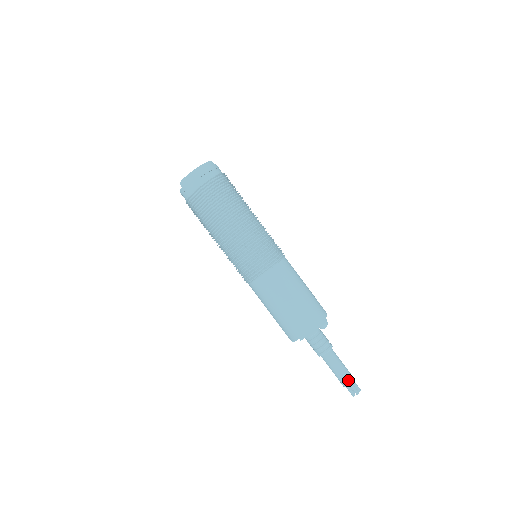
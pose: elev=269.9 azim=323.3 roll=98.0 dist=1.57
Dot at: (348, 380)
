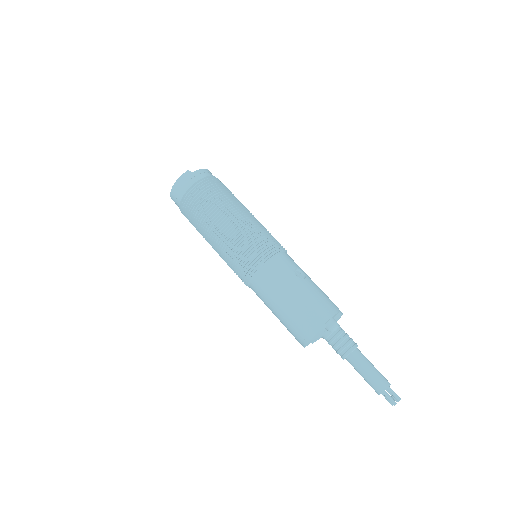
Dot at: (377, 389)
